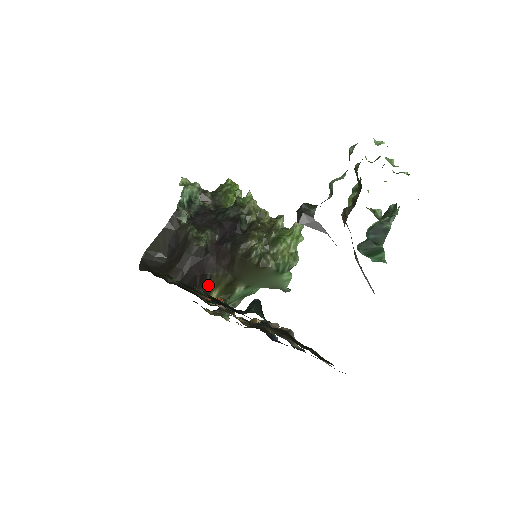
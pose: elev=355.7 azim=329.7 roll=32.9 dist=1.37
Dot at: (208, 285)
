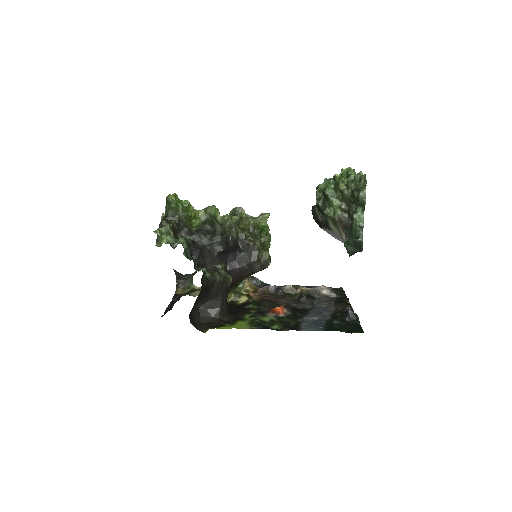
Dot at: occluded
